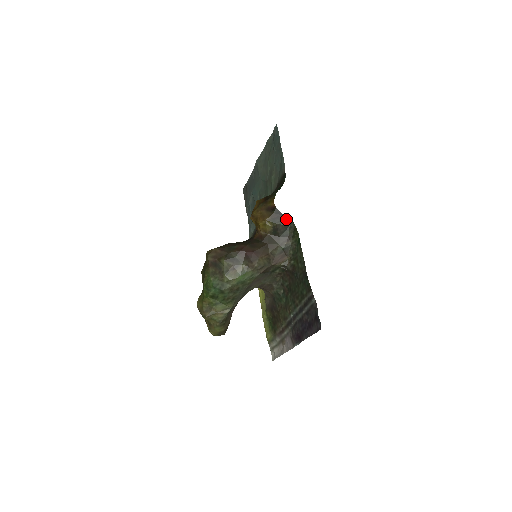
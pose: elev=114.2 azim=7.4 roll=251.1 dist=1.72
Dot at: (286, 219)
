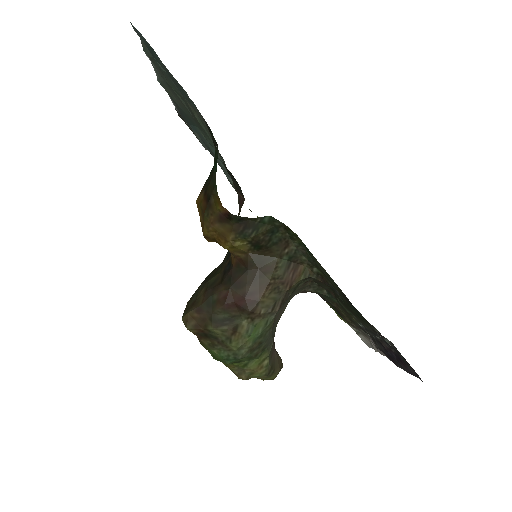
Dot at: (261, 221)
